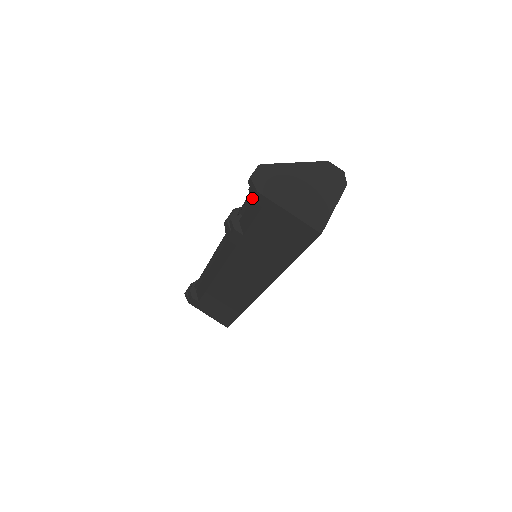
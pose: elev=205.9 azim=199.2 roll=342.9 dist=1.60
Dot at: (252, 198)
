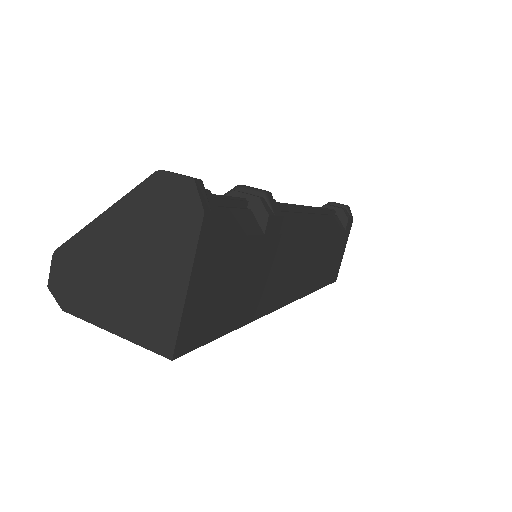
Dot at: occluded
